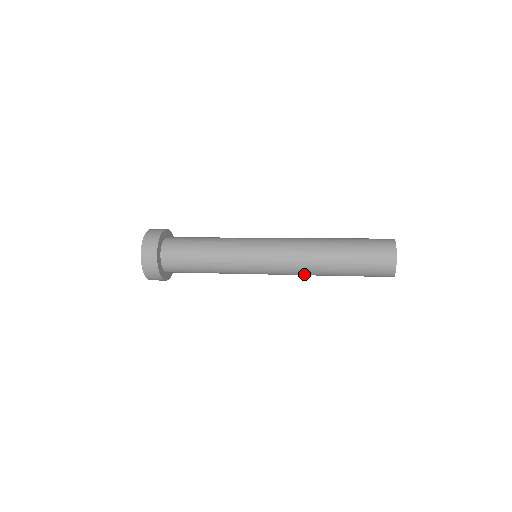
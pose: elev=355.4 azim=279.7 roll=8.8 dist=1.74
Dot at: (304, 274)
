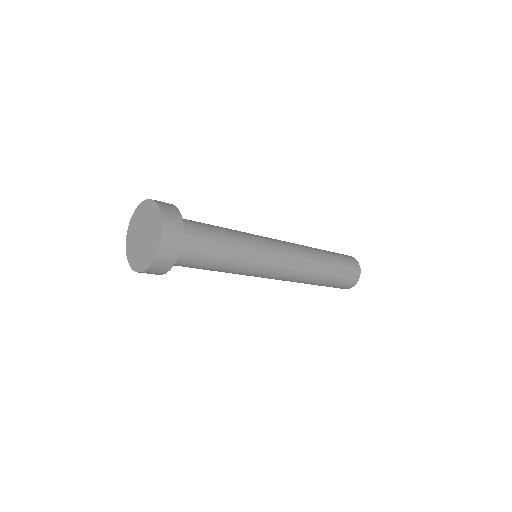
Dot at: occluded
